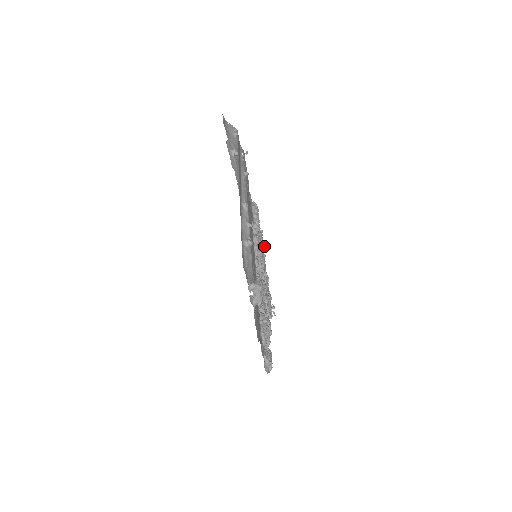
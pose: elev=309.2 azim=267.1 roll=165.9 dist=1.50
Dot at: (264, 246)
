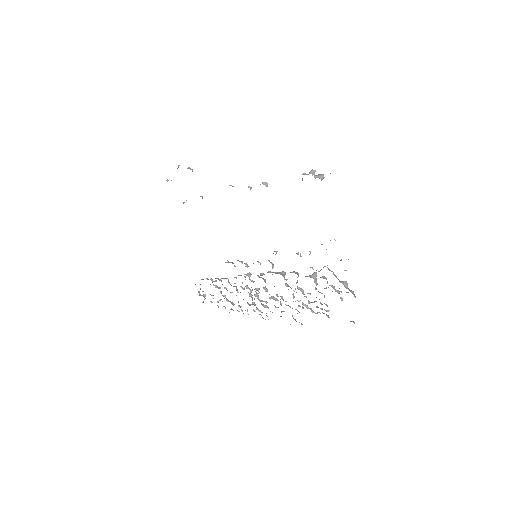
Dot at: (233, 310)
